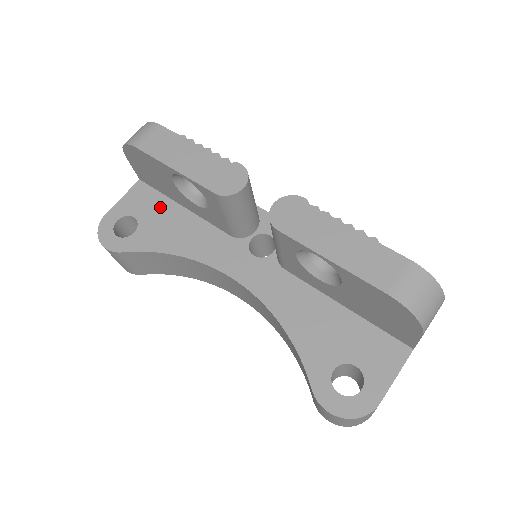
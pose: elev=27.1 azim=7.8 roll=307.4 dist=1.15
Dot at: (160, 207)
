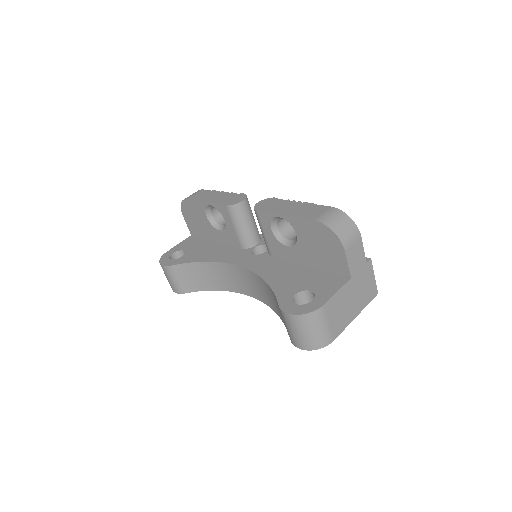
Dot at: (200, 244)
